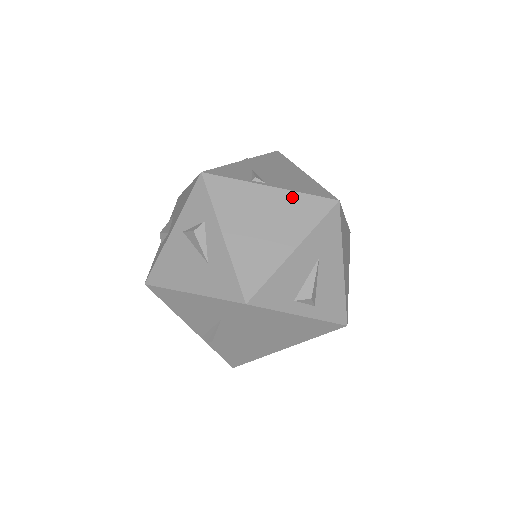
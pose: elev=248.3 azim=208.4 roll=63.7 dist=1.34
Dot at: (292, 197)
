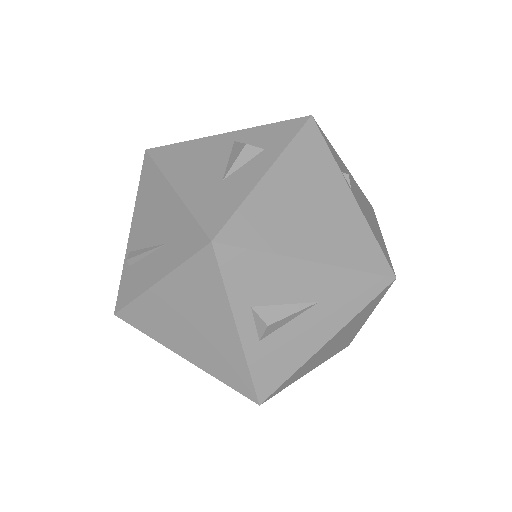
Dot at: (360, 224)
